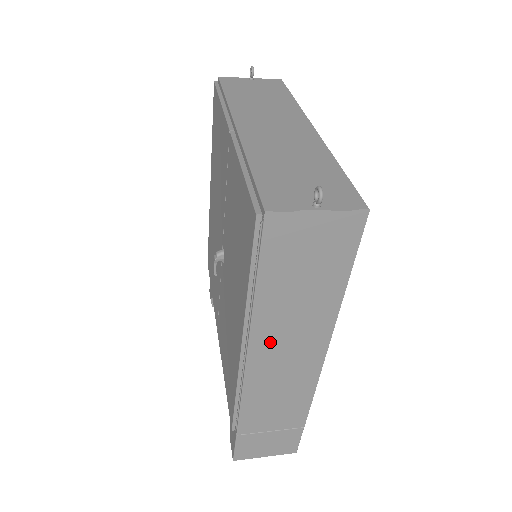
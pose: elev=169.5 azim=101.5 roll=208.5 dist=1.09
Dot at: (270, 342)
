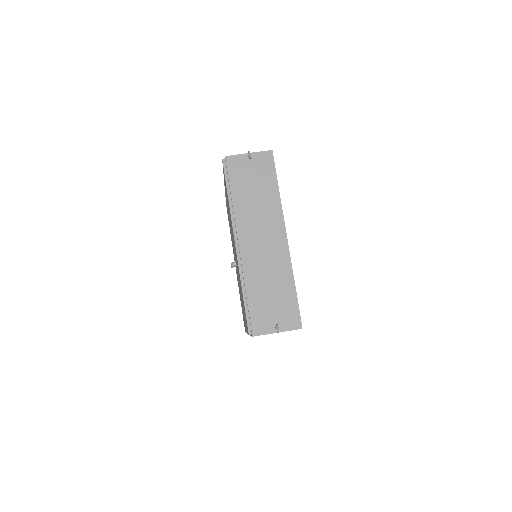
Dot at: occluded
